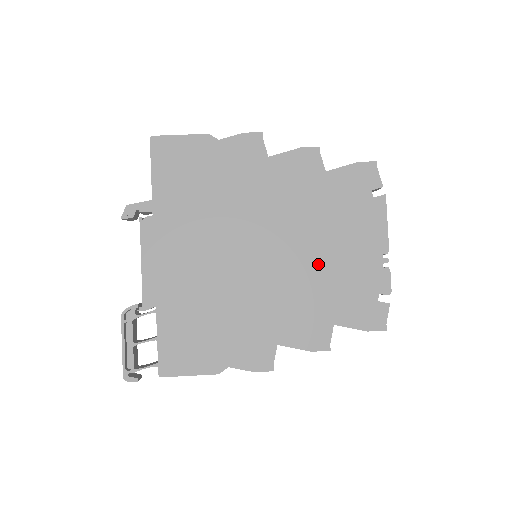
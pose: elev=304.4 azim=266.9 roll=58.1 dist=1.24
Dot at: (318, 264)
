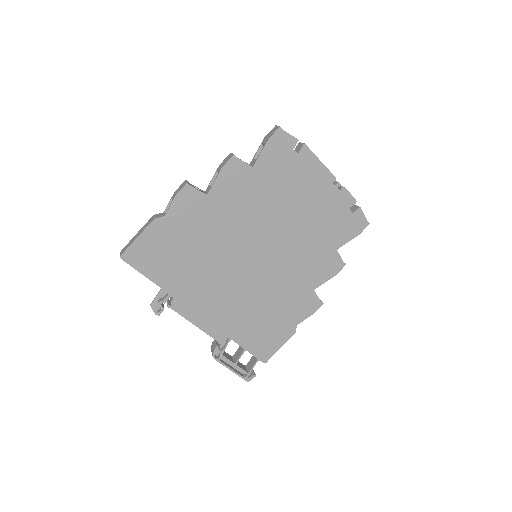
Dot at: (299, 227)
